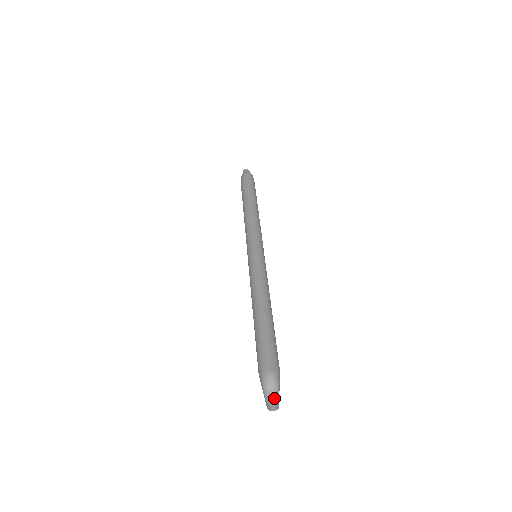
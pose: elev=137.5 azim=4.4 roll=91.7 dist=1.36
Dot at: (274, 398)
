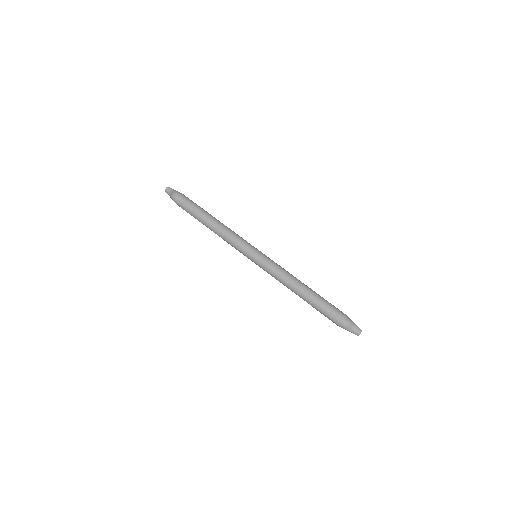
Dot at: (357, 330)
